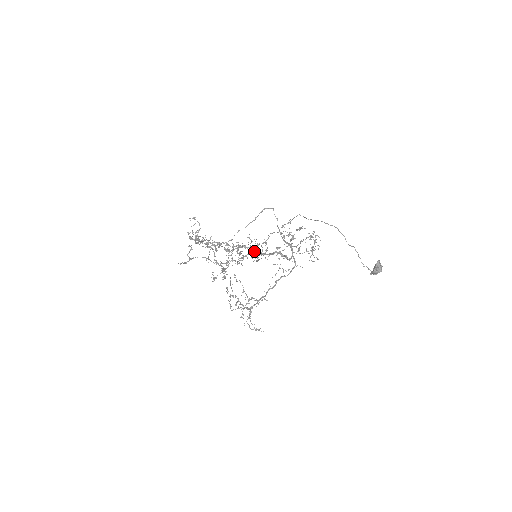
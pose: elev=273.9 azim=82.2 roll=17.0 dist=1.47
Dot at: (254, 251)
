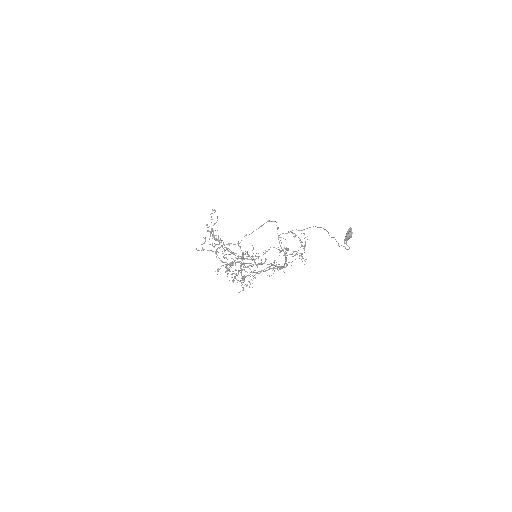
Dot at: occluded
